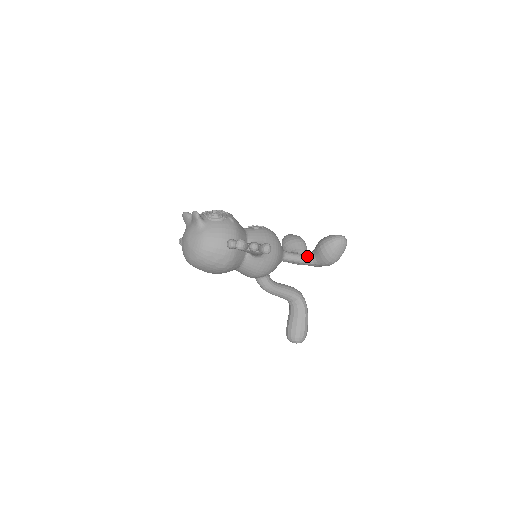
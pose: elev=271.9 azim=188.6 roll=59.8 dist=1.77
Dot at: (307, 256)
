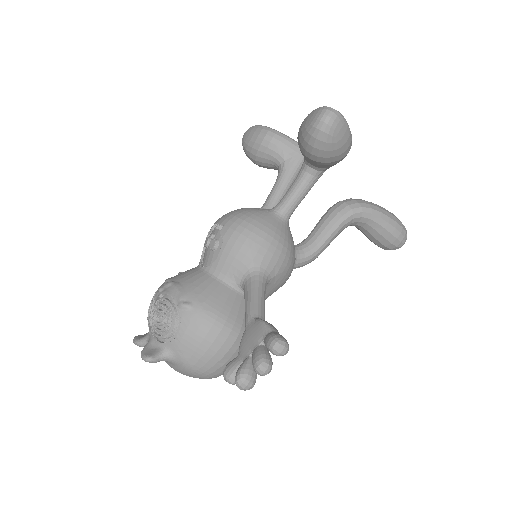
Dot at: (306, 176)
